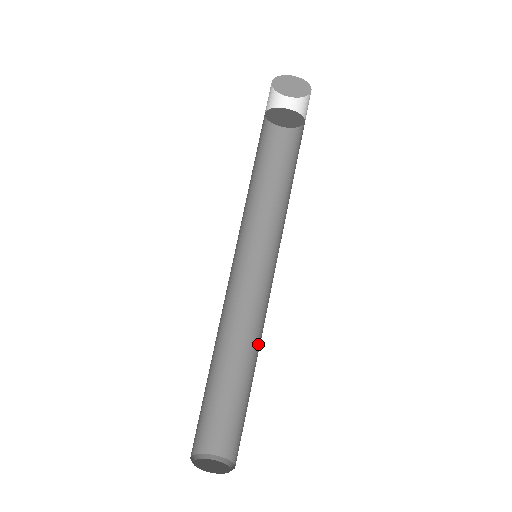
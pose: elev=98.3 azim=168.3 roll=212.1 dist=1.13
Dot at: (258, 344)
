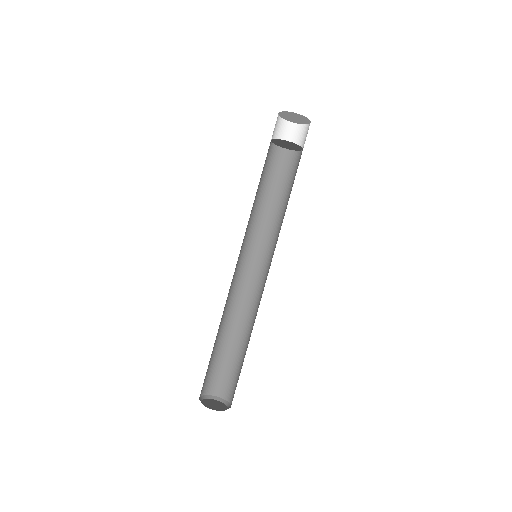
Dot at: (246, 318)
